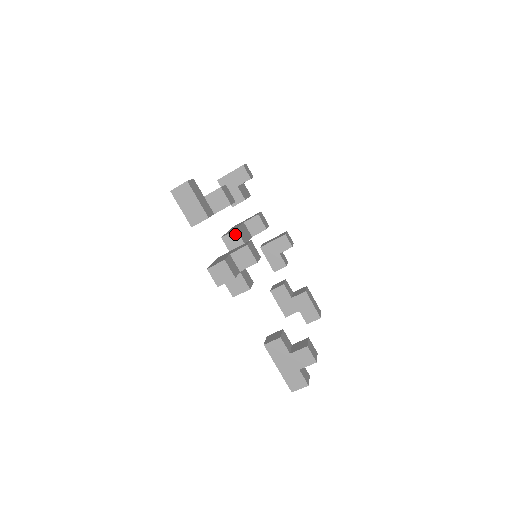
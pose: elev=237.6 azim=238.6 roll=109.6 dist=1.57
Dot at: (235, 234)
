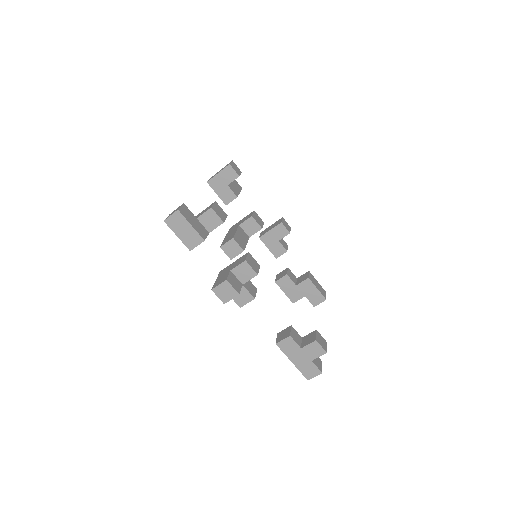
Dot at: (232, 242)
